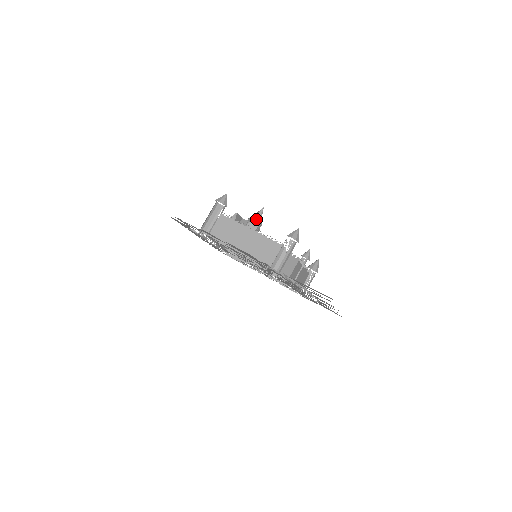
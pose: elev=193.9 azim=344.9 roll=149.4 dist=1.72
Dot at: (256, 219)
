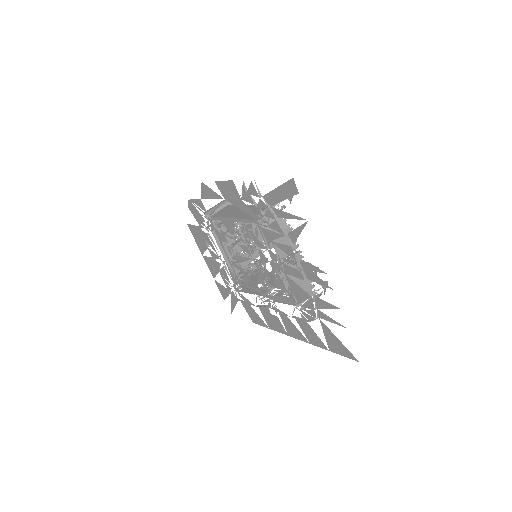
Dot at: occluded
